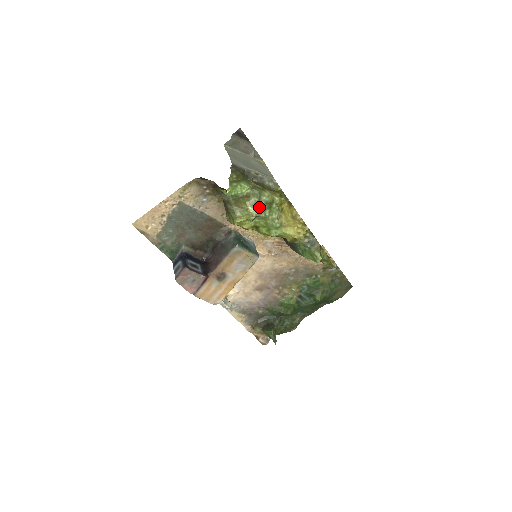
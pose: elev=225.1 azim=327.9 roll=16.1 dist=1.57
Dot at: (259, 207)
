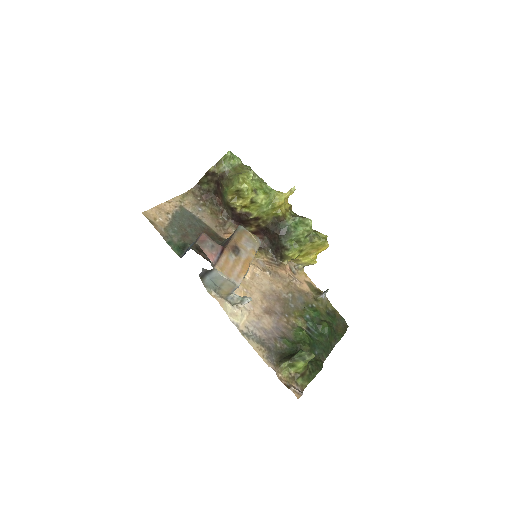
Dot at: (253, 171)
